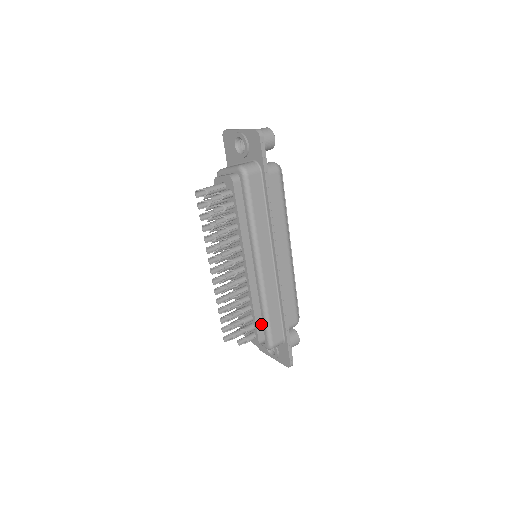
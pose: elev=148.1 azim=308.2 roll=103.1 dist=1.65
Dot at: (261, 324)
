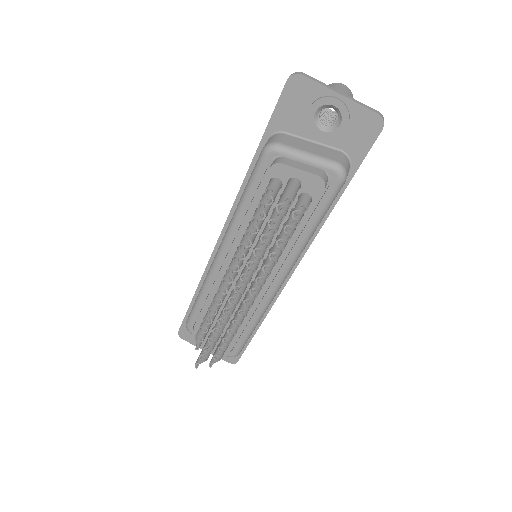
Dot at: occluded
